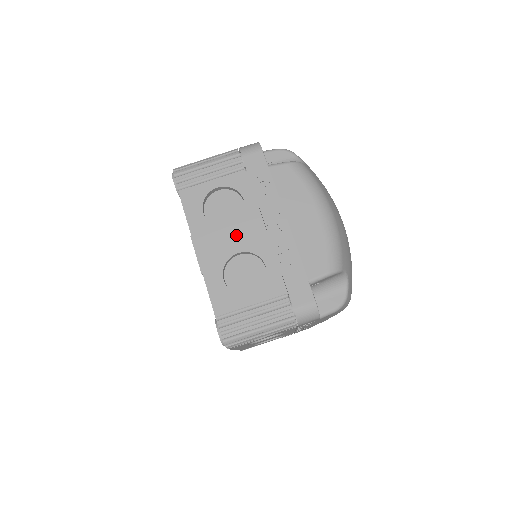
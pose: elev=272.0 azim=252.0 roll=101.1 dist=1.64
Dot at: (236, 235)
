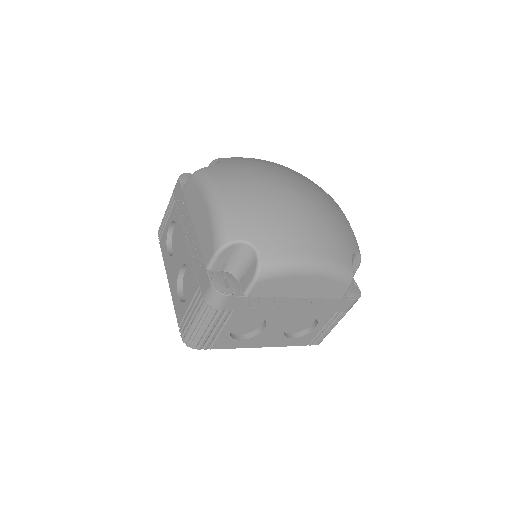
Dot at: (274, 327)
